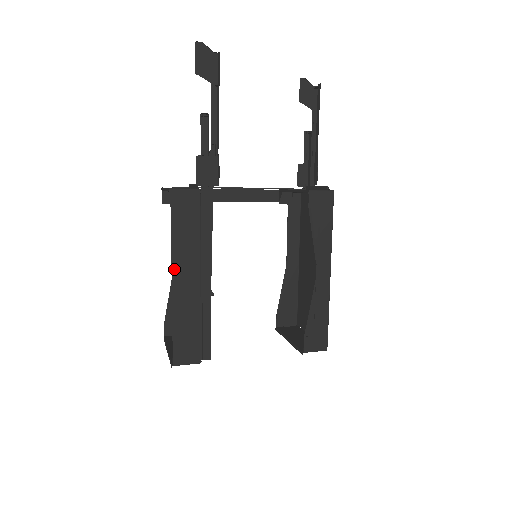
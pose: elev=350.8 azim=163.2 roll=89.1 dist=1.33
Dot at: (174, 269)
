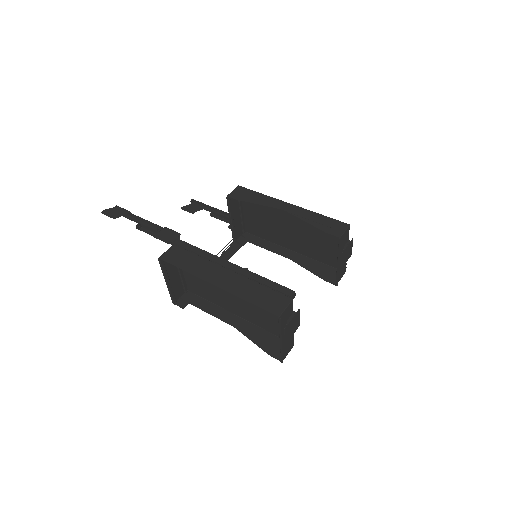
Dot at: (208, 280)
